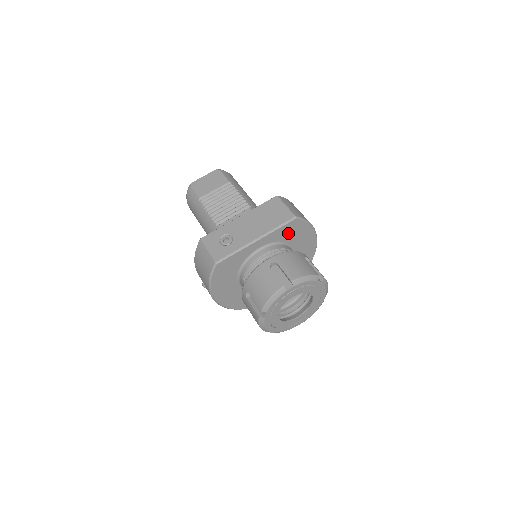
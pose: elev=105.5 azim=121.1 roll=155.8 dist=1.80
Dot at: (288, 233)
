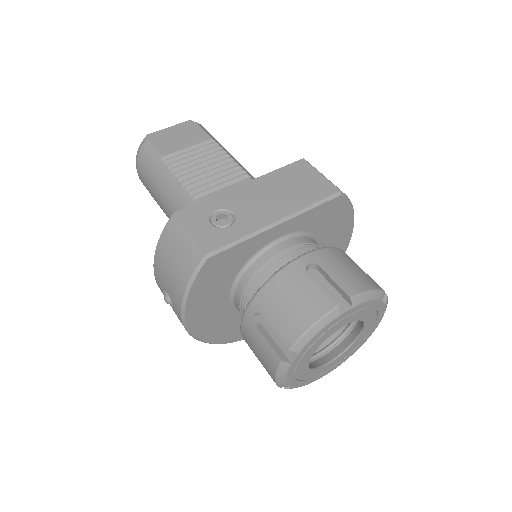
Dot at: (322, 219)
